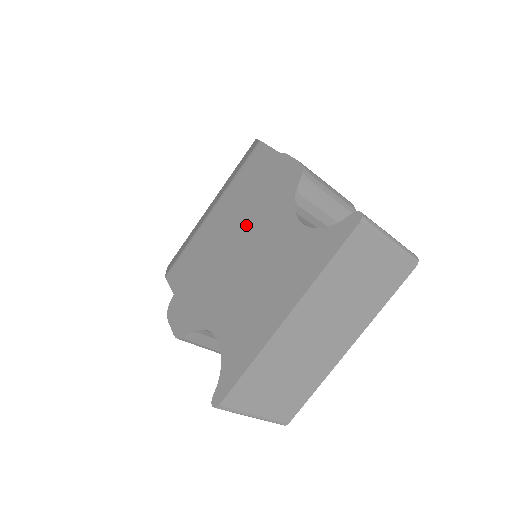
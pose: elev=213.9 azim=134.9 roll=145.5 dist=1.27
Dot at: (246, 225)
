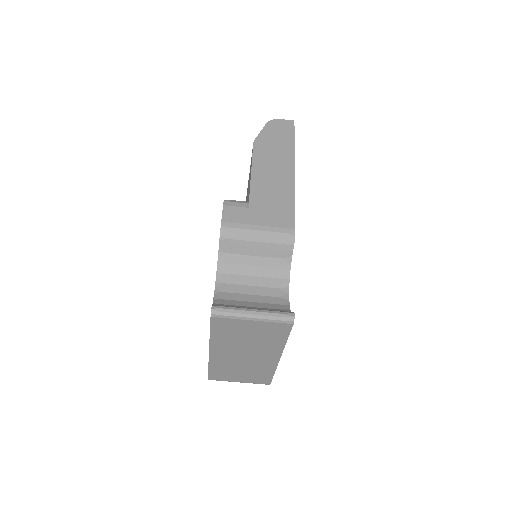
Dot at: occluded
